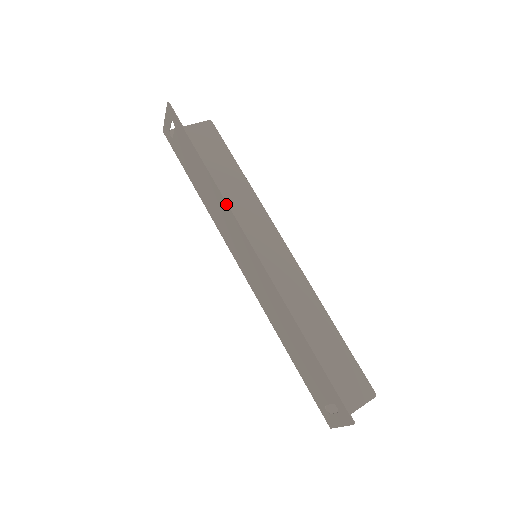
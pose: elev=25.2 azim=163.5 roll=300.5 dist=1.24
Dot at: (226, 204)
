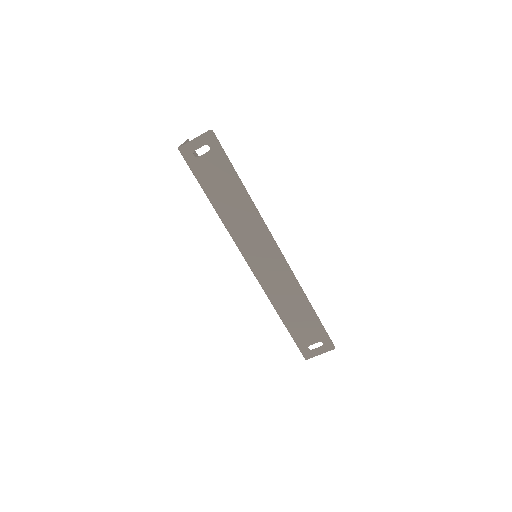
Dot at: (261, 220)
